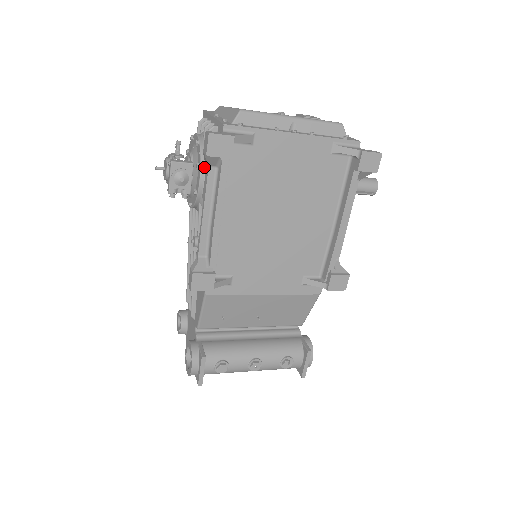
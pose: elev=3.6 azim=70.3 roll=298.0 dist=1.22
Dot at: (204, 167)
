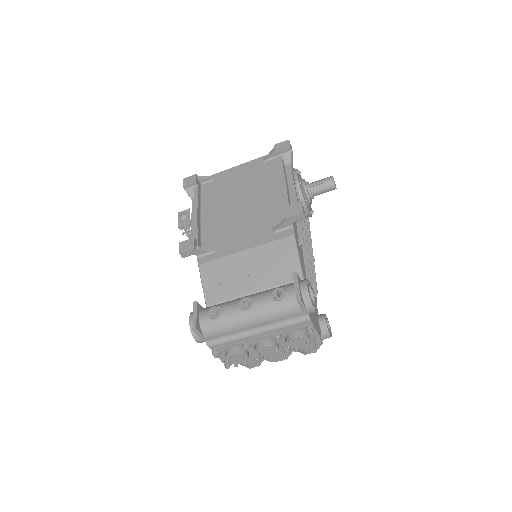
Dot at: occluded
